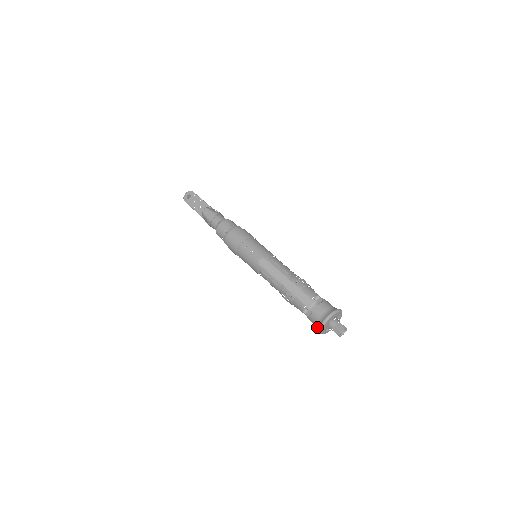
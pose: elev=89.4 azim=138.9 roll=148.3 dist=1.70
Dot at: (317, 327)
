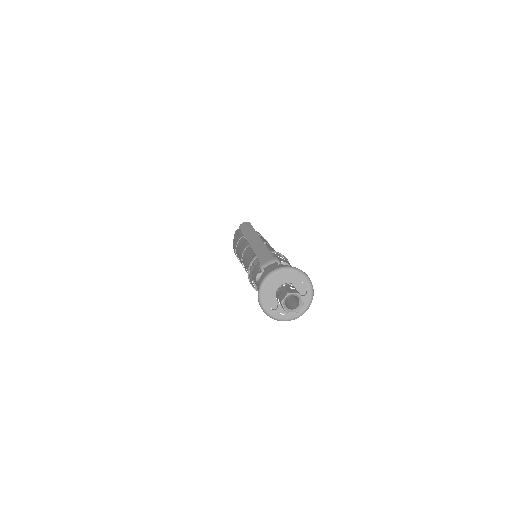
Dot at: occluded
